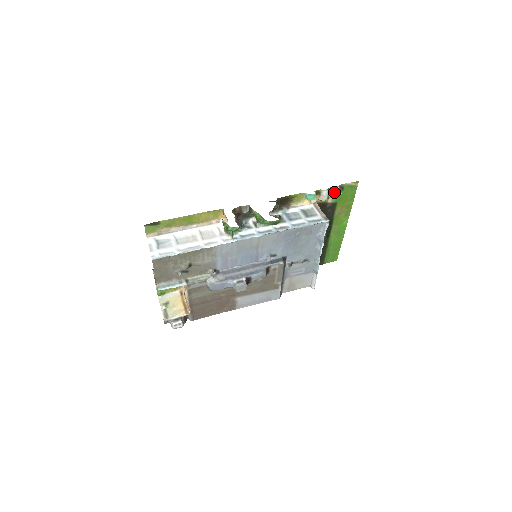
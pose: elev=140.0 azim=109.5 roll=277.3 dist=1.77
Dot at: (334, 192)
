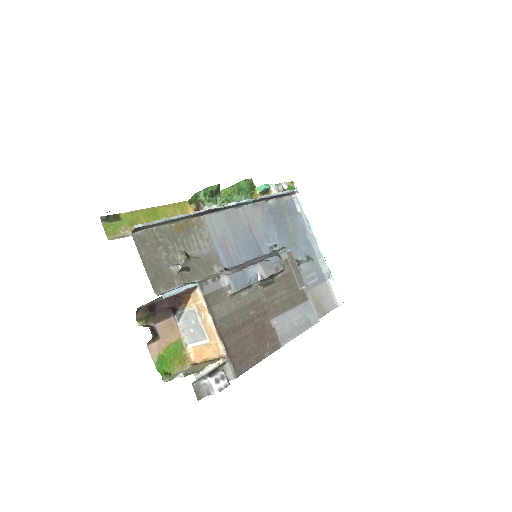
Dot at: (281, 186)
